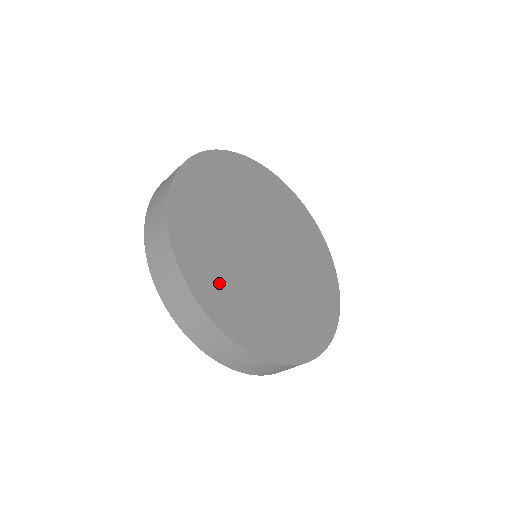
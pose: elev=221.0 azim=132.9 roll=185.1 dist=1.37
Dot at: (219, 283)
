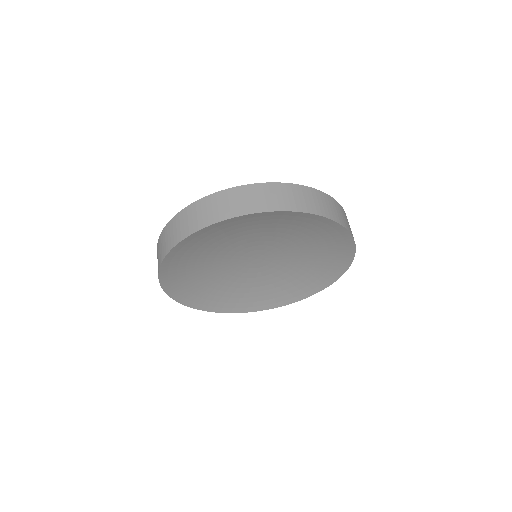
Dot at: occluded
